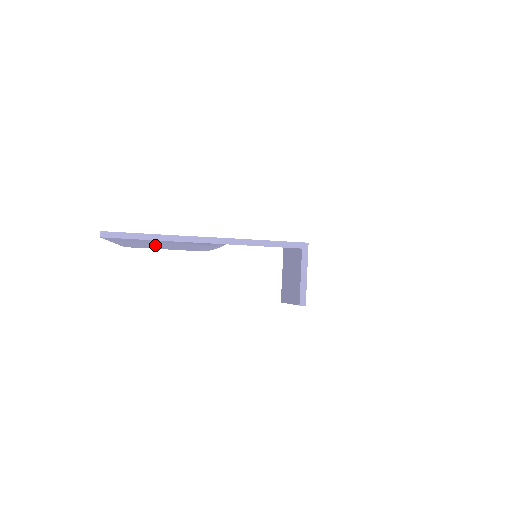
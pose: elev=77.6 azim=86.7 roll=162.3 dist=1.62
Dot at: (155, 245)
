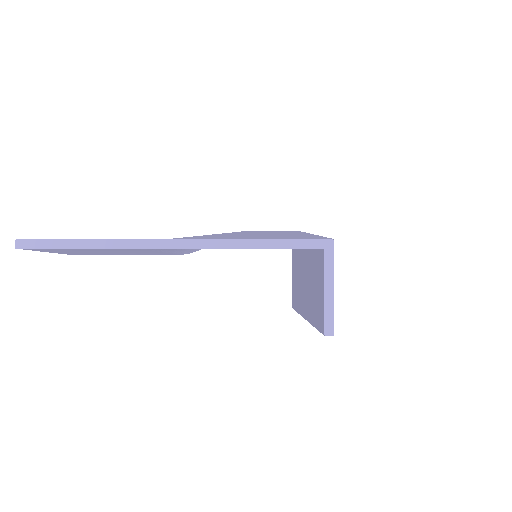
Dot at: (108, 252)
